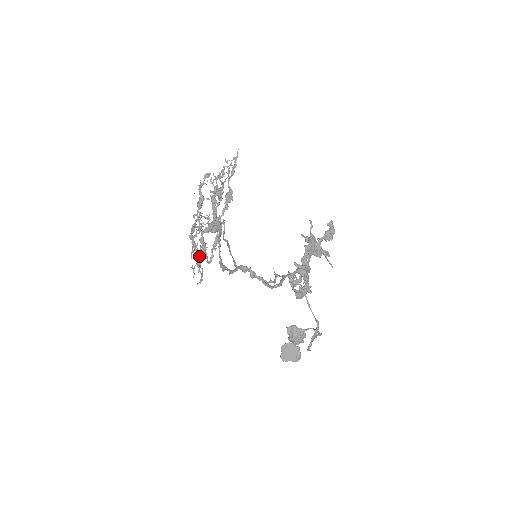
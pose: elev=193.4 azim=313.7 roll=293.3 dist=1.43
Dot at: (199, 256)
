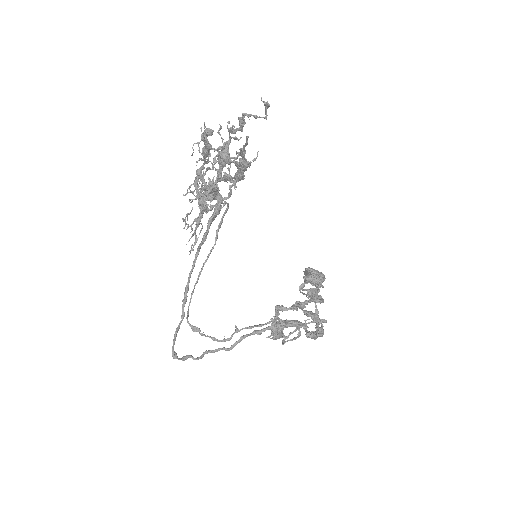
Dot at: occluded
